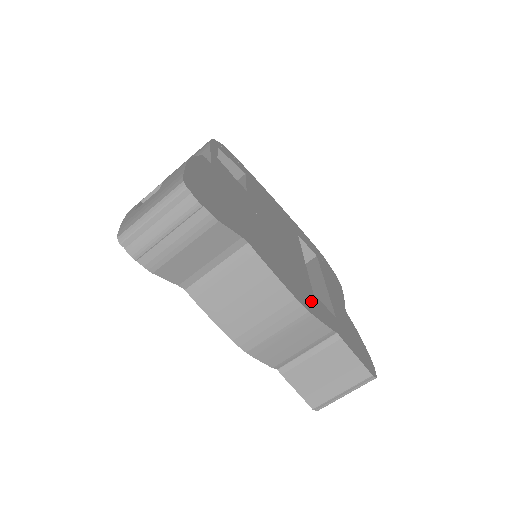
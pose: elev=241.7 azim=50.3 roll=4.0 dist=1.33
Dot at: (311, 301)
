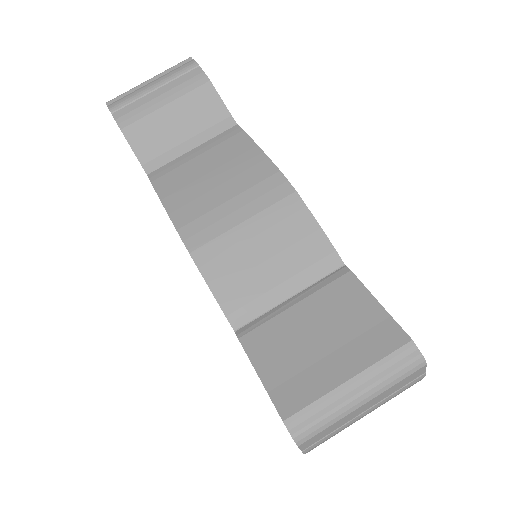
Dot at: occluded
